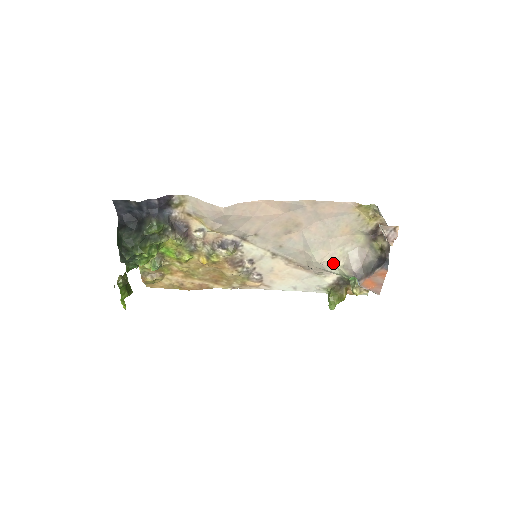
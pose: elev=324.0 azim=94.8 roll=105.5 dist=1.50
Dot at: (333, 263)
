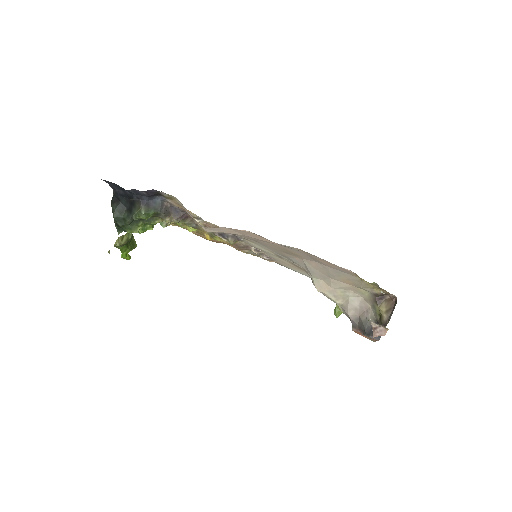
Dot at: (332, 297)
